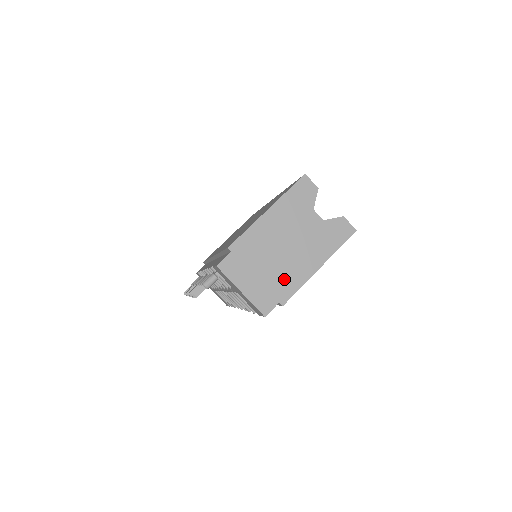
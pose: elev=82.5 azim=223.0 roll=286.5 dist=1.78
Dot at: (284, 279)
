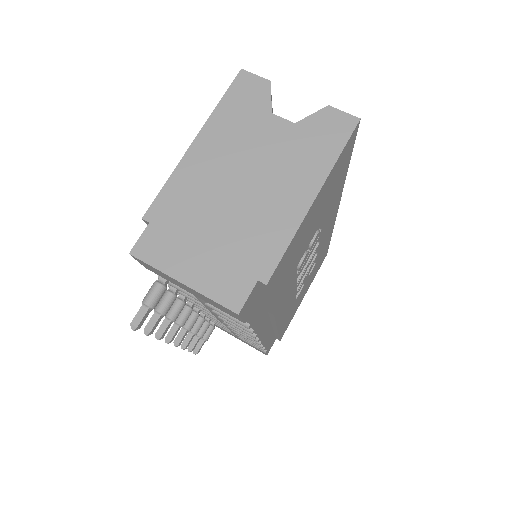
Dot at: (254, 238)
